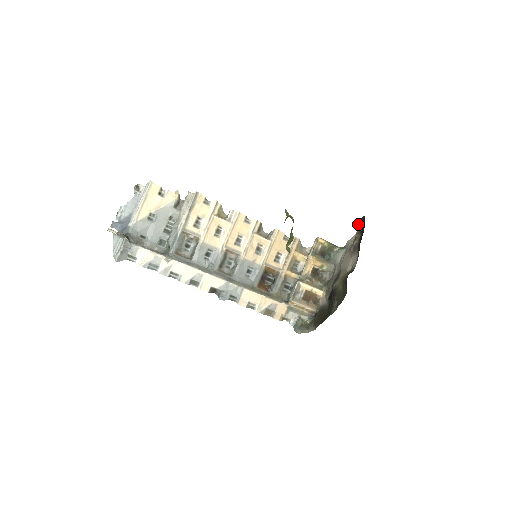
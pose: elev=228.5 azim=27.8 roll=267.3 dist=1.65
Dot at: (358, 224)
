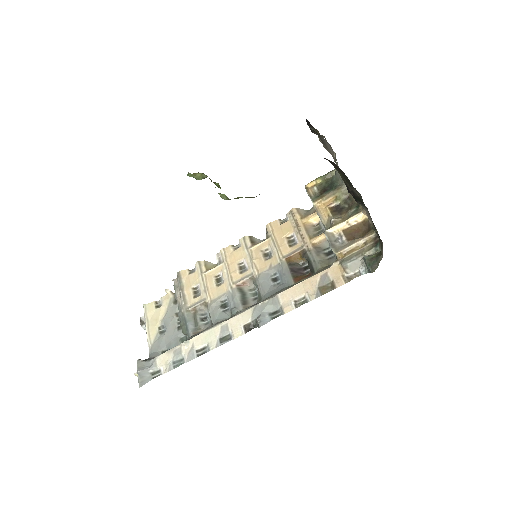
Dot at: occluded
